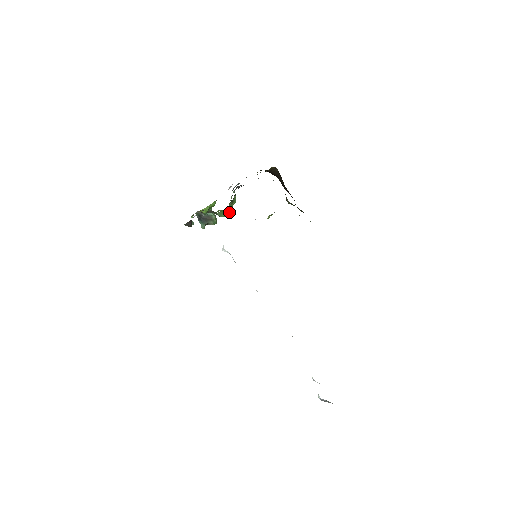
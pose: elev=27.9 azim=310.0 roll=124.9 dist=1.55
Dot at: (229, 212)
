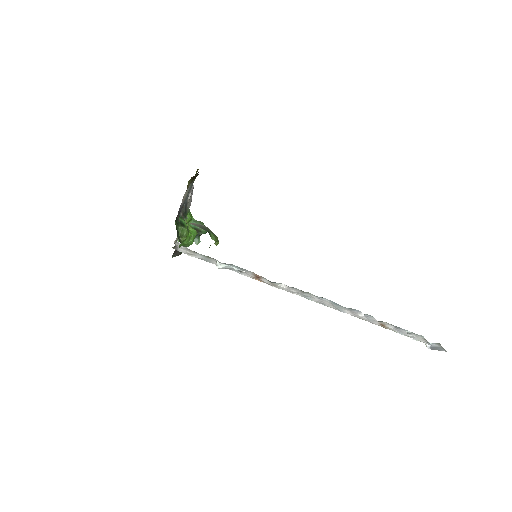
Dot at: (192, 238)
